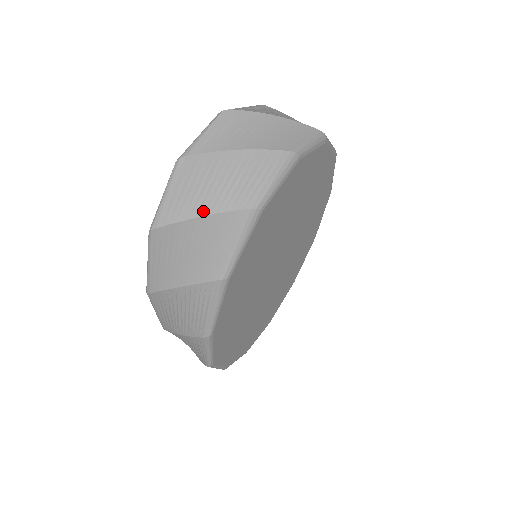
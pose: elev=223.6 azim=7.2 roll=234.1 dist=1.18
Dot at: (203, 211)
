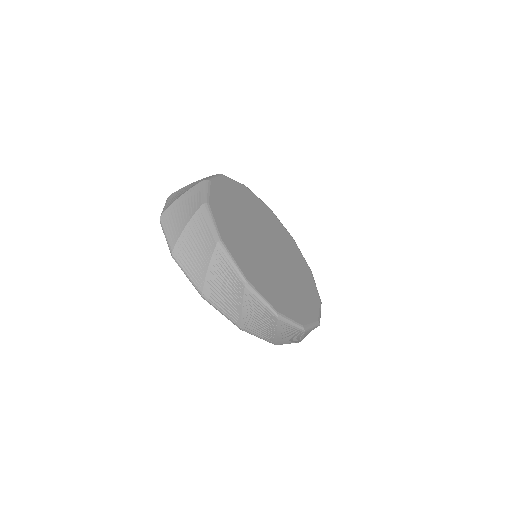
Dot at: (184, 225)
